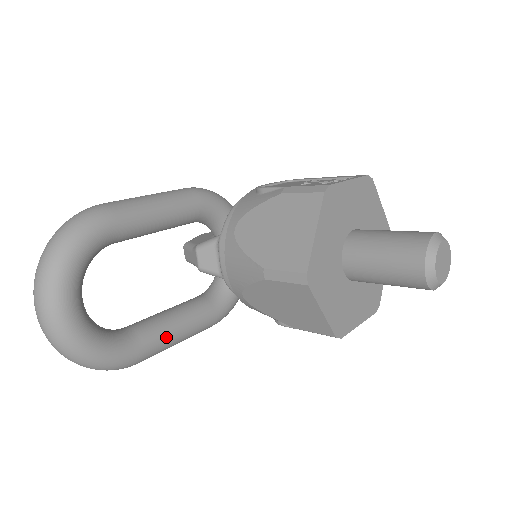
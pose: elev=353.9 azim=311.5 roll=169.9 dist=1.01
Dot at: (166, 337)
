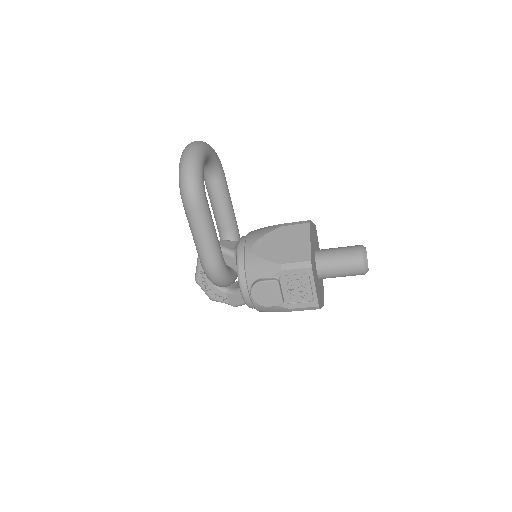
Dot at: (211, 218)
